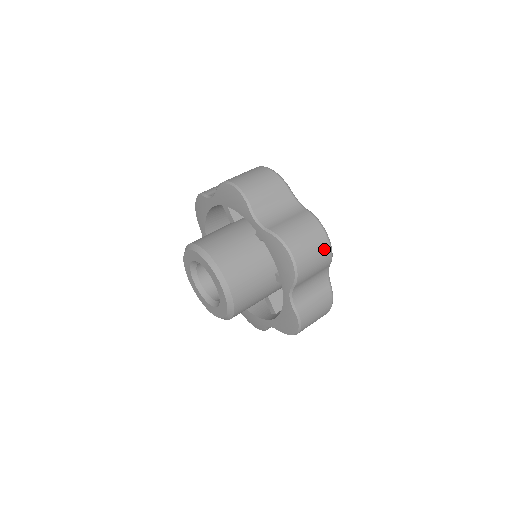
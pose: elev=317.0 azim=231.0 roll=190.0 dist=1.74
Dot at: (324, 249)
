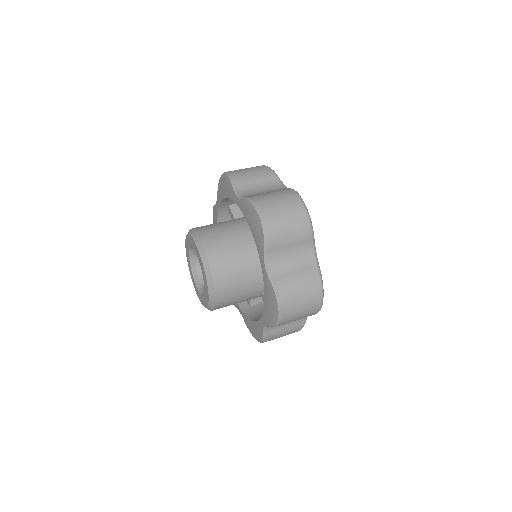
Dot at: (299, 215)
